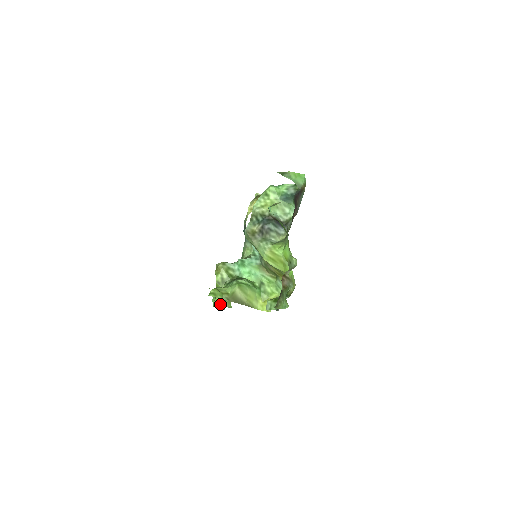
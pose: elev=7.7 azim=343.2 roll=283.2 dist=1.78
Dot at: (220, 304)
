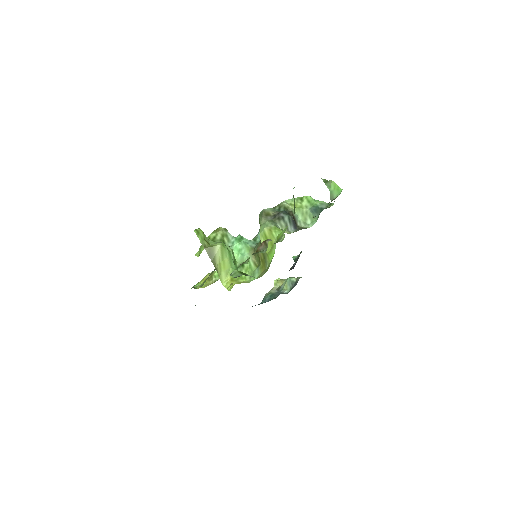
Dot at: (196, 288)
